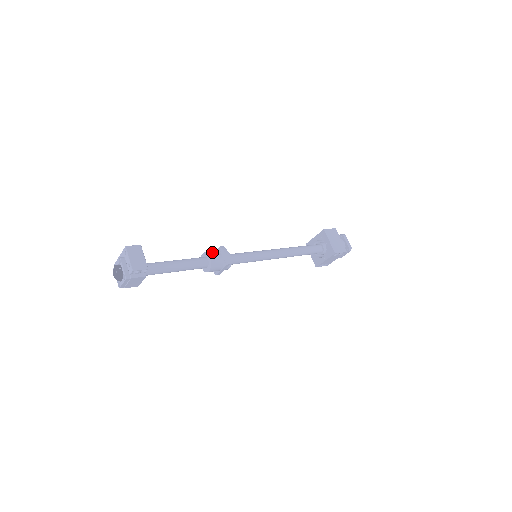
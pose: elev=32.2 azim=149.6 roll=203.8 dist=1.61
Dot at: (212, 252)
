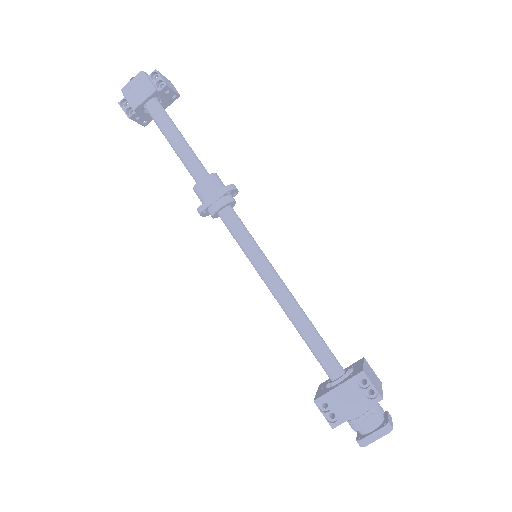
Dot at: occluded
